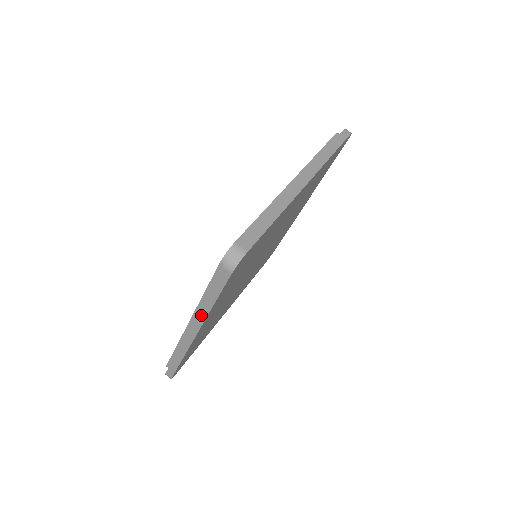
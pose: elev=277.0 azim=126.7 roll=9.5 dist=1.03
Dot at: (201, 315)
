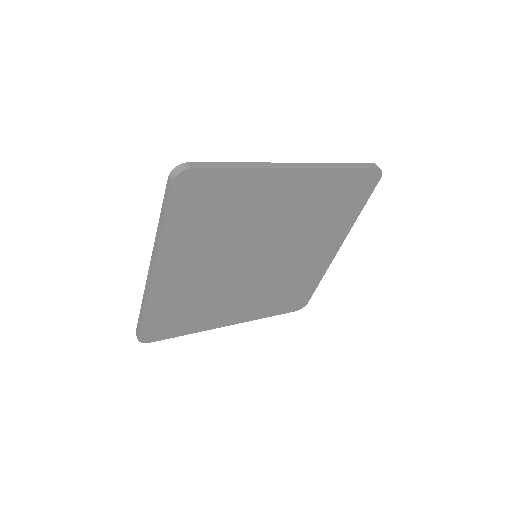
Dot at: (156, 242)
